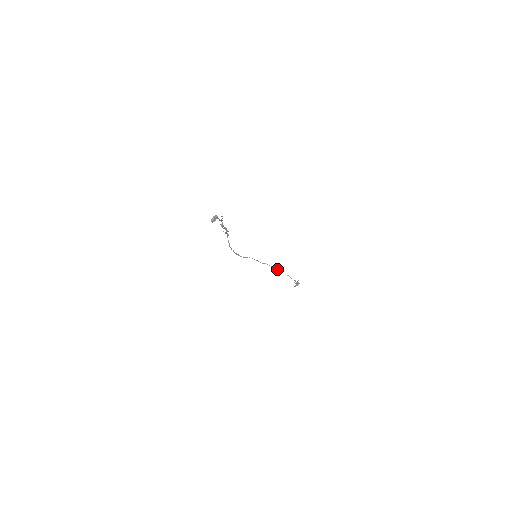
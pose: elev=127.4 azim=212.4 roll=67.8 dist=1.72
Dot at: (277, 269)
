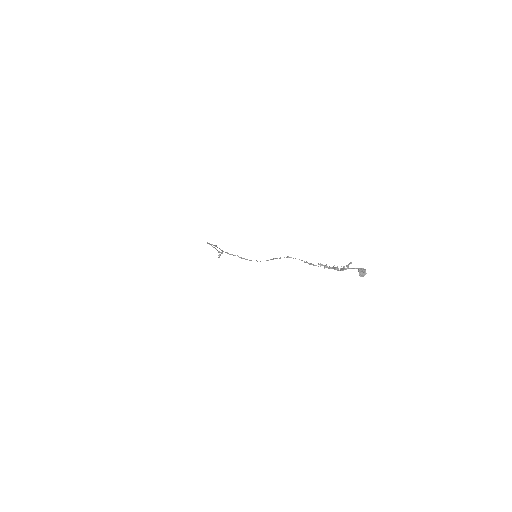
Dot at: occluded
